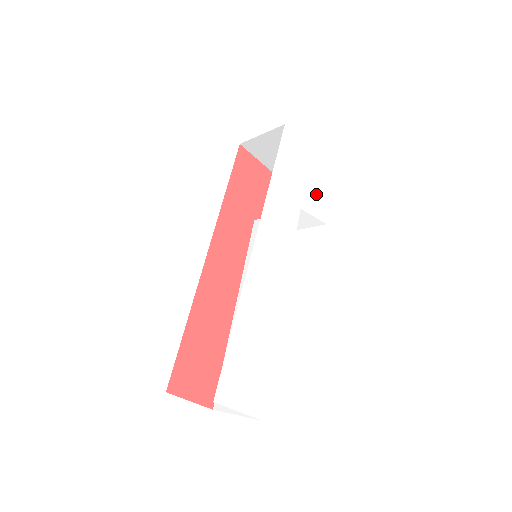
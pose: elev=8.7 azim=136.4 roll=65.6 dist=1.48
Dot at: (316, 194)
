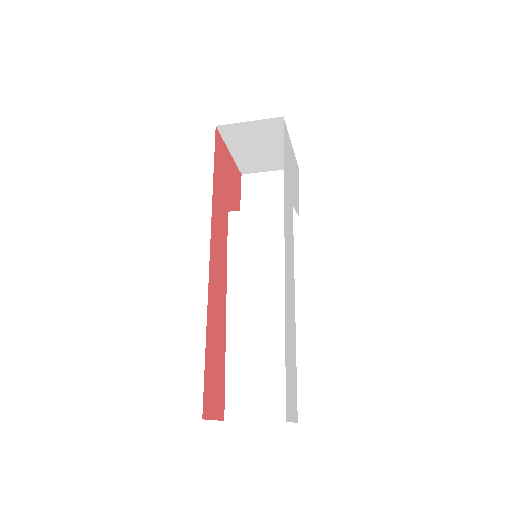
Dot at: (295, 188)
